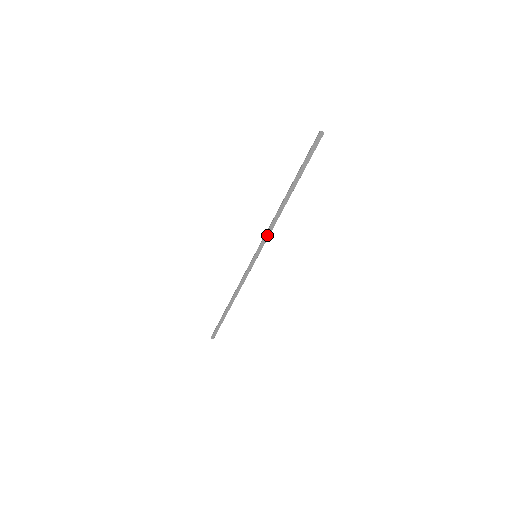
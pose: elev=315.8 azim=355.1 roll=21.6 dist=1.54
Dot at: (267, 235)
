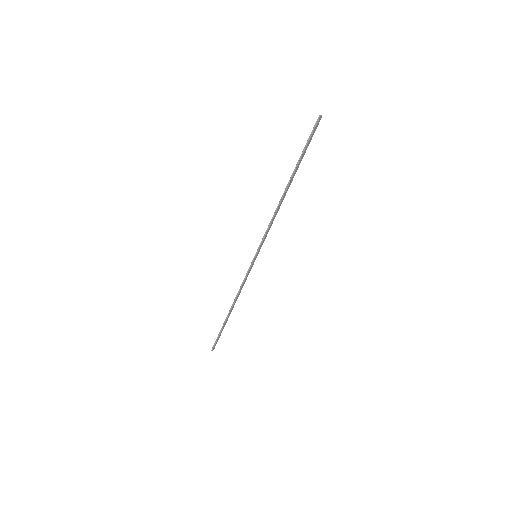
Dot at: (267, 232)
